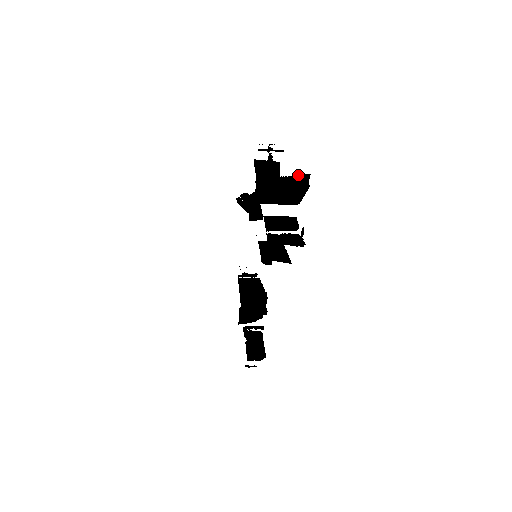
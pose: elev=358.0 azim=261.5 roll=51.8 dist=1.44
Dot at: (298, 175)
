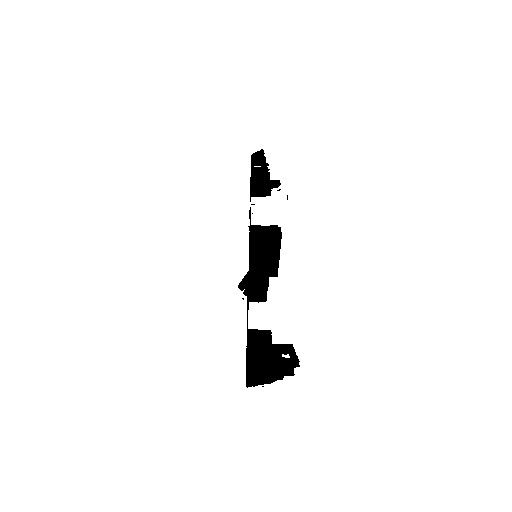
Dot at: (271, 180)
